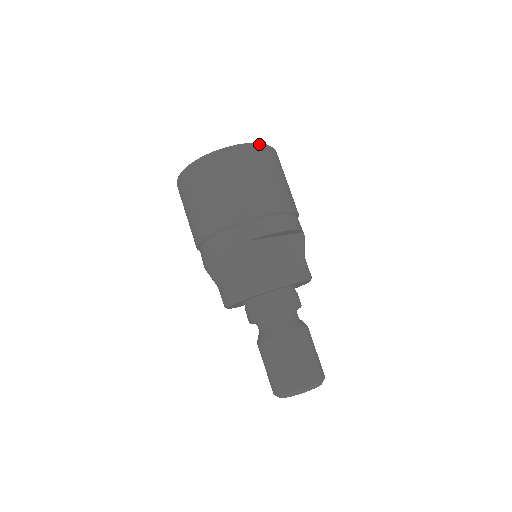
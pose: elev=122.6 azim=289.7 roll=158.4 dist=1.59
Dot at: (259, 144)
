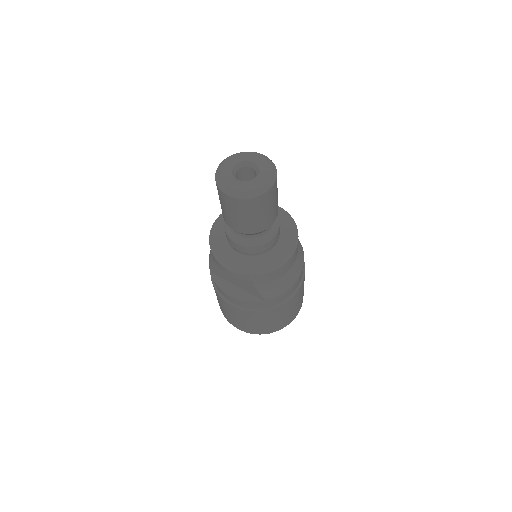
Dot at: occluded
